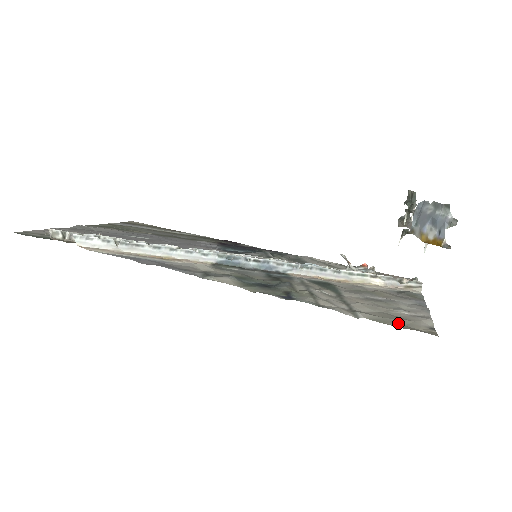
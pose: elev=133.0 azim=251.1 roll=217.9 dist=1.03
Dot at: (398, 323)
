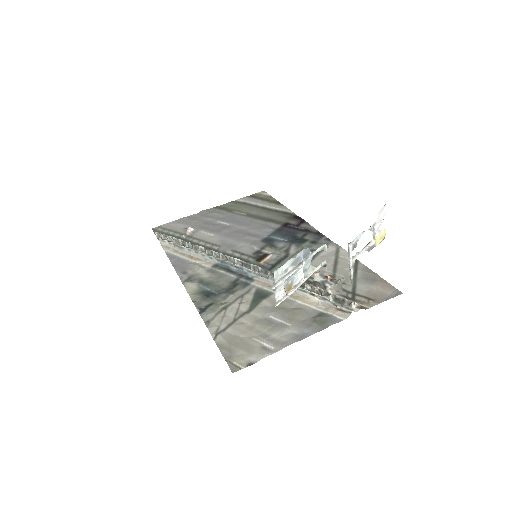
Dot at: (231, 352)
